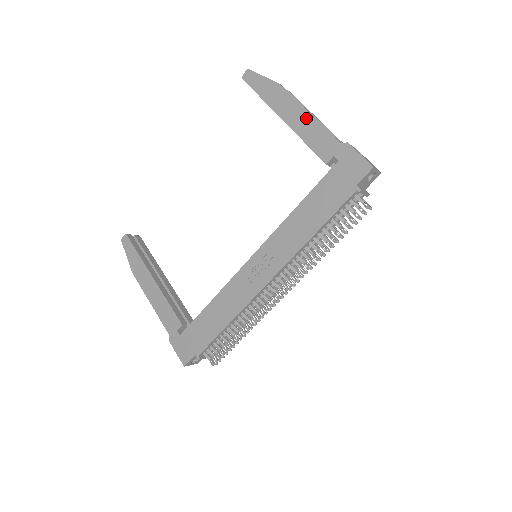
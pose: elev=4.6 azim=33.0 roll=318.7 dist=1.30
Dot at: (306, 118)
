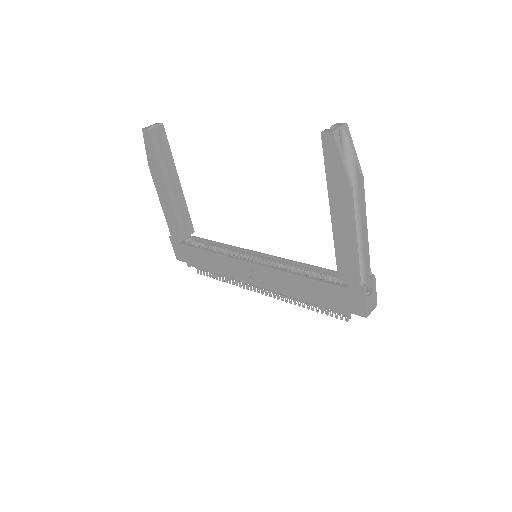
Dot at: (349, 239)
